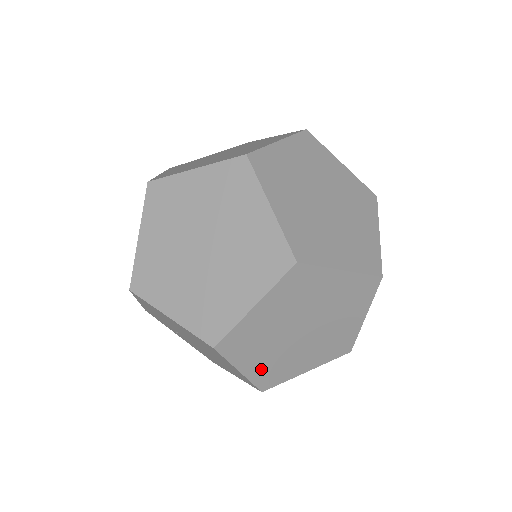
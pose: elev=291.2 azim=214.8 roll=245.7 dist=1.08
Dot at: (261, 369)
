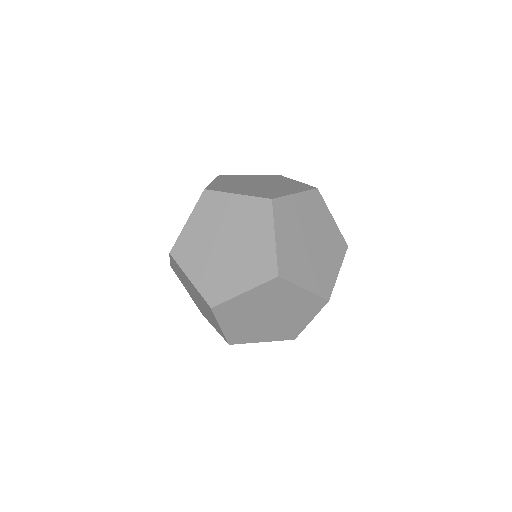
Dot at: (234, 330)
